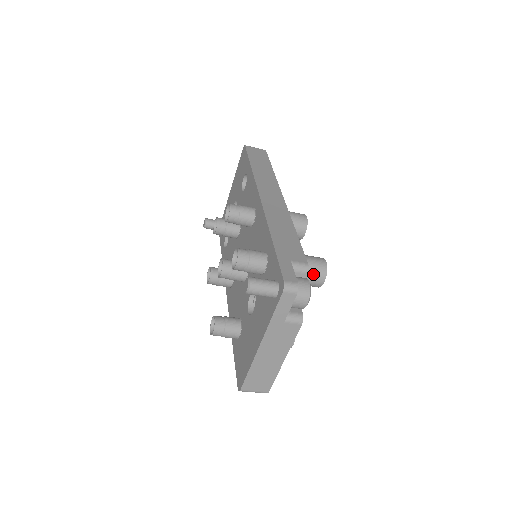
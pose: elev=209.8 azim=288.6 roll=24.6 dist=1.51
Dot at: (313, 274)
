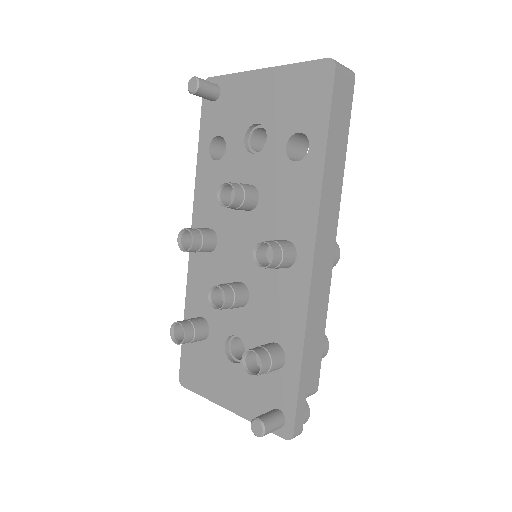
Dot at: occluded
